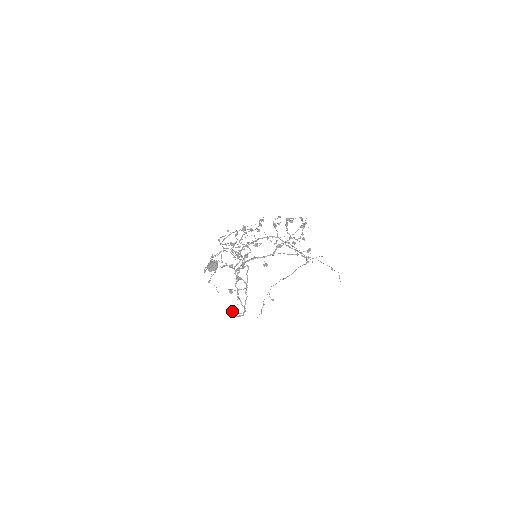
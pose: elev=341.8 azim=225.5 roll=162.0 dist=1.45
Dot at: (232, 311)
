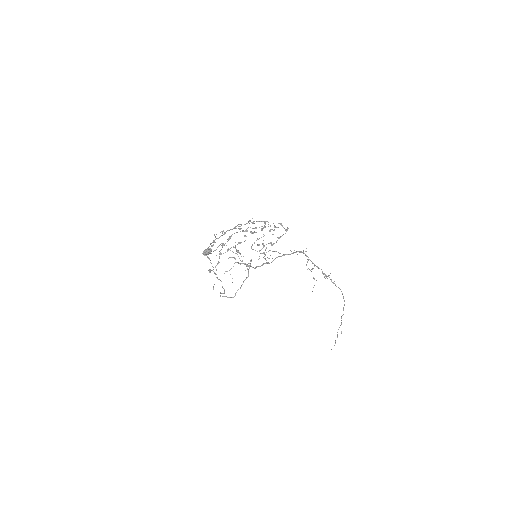
Dot at: (220, 292)
